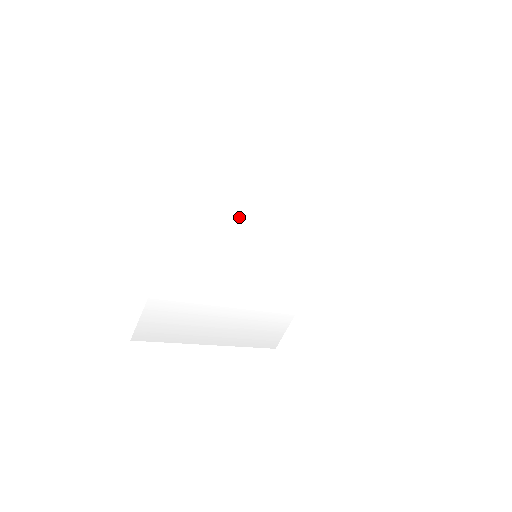
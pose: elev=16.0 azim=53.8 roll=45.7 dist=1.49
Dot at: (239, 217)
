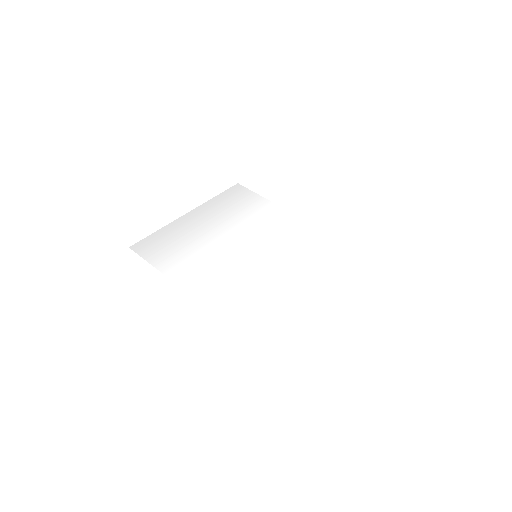
Dot at: (257, 289)
